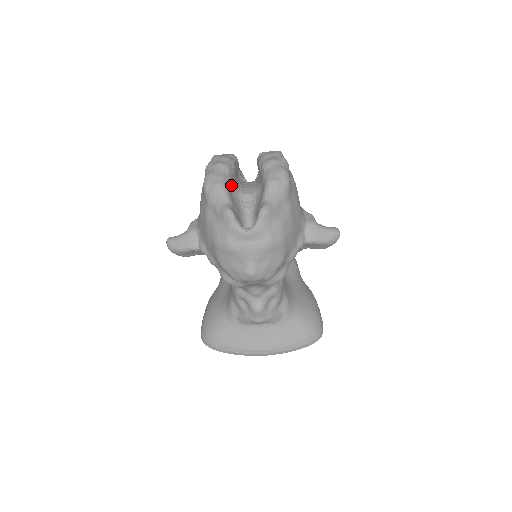
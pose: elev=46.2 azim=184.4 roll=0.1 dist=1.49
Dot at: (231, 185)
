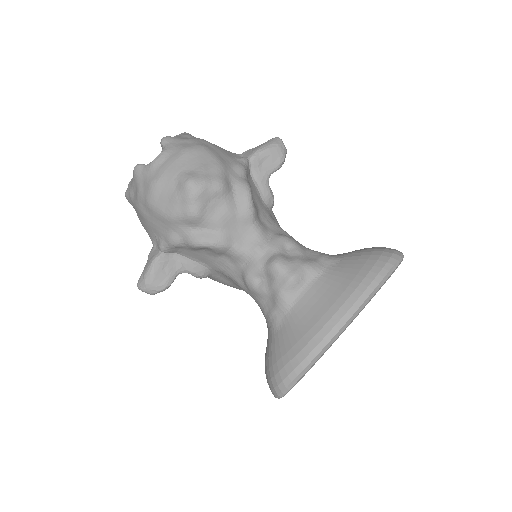
Dot at: occluded
